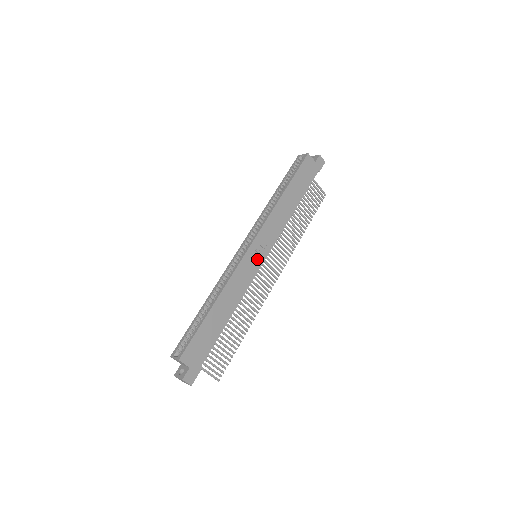
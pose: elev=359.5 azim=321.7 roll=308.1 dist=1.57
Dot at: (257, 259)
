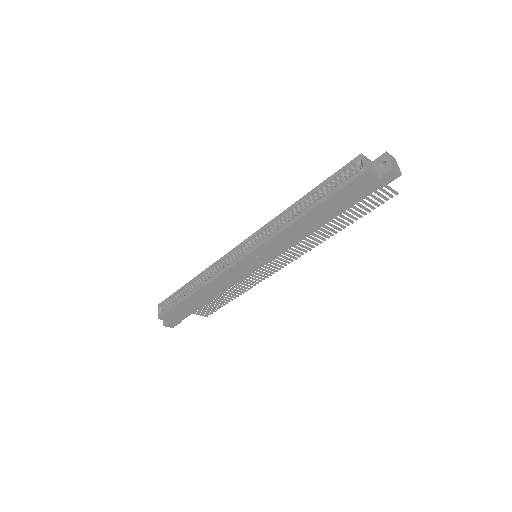
Dot at: (251, 266)
